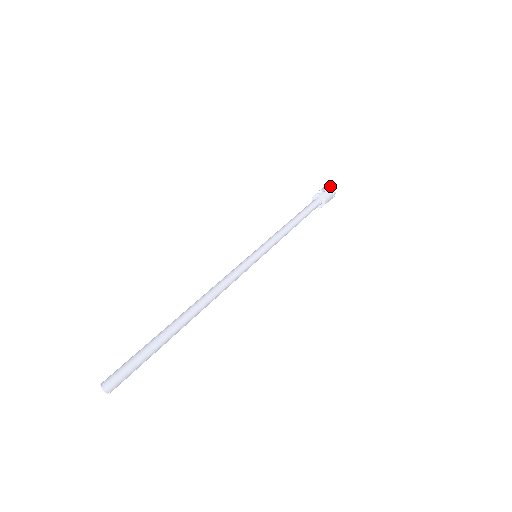
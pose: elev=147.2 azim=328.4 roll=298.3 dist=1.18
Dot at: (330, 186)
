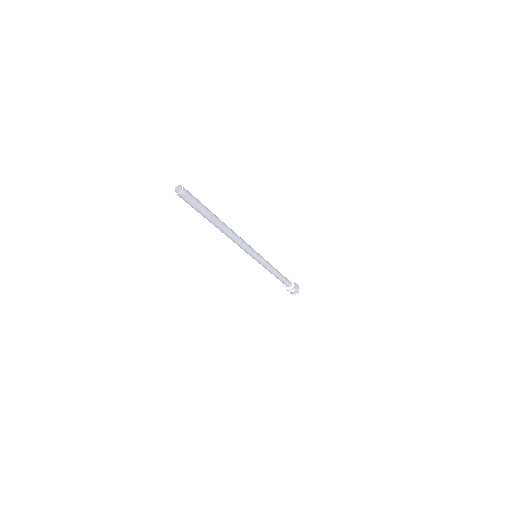
Dot at: (296, 283)
